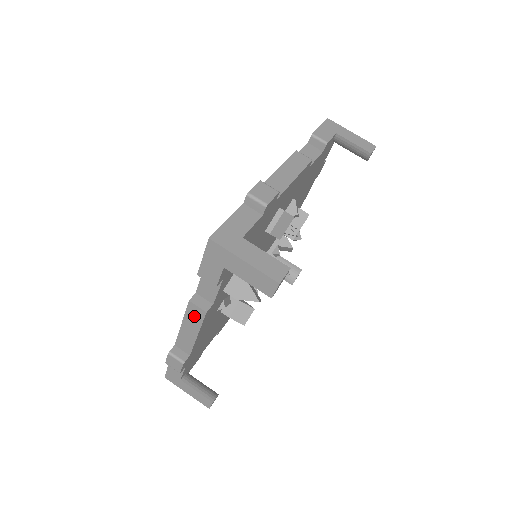
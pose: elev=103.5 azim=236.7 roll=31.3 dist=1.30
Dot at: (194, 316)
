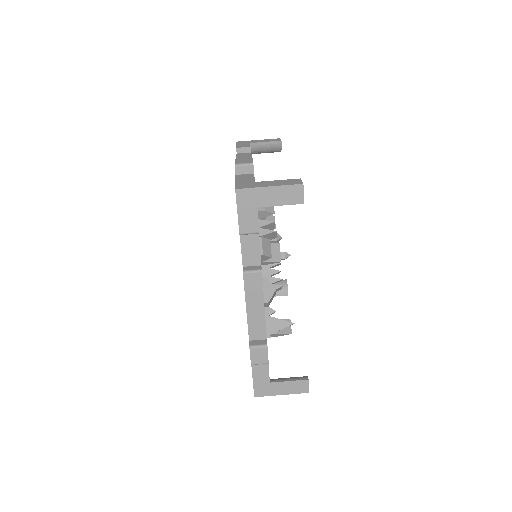
Dot at: occluded
